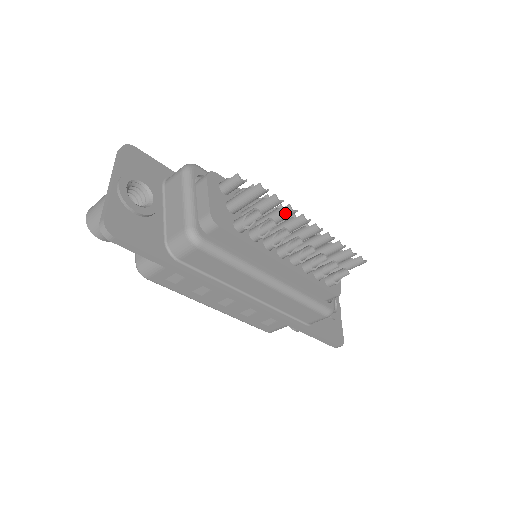
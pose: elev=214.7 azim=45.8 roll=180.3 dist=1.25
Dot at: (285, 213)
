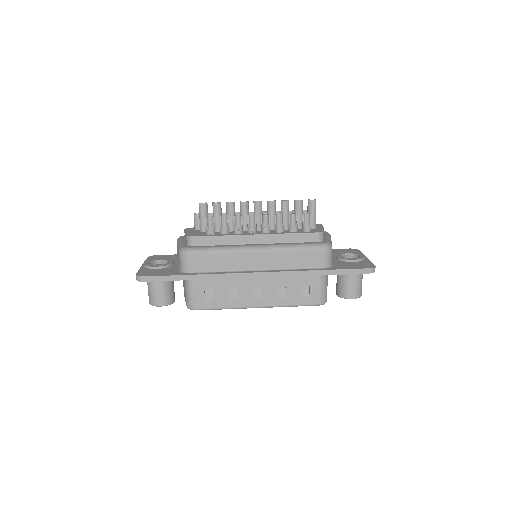
Dot at: (228, 208)
